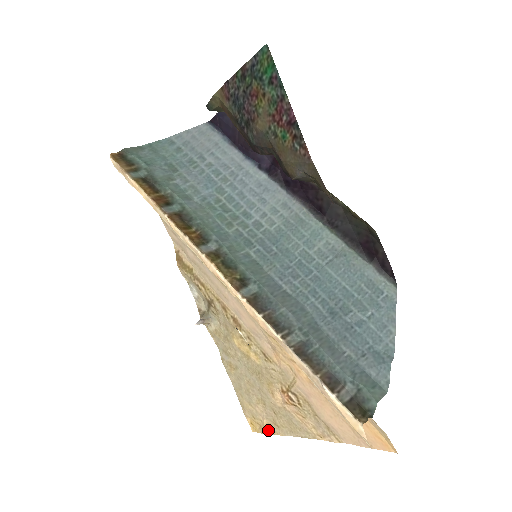
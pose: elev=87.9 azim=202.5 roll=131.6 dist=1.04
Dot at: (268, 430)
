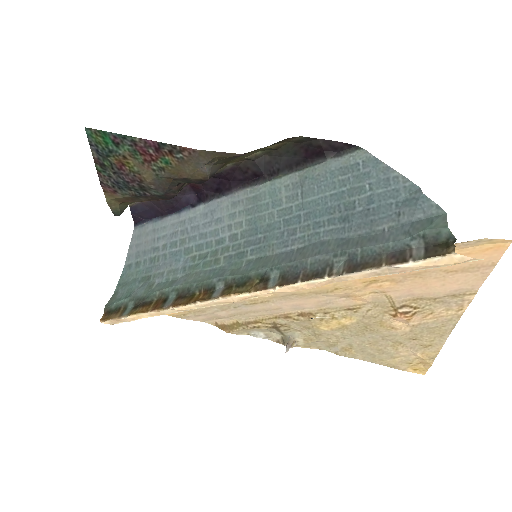
Dot at: (429, 358)
